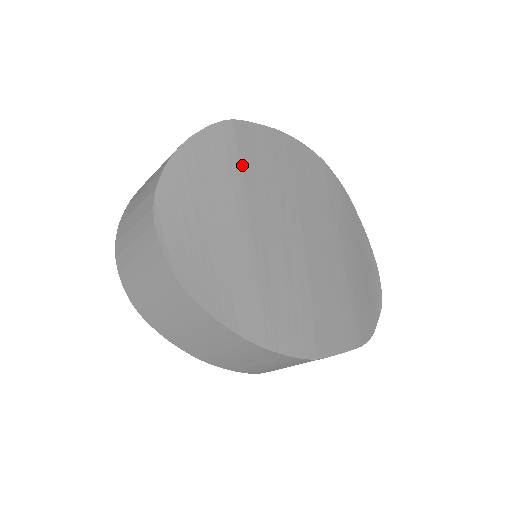
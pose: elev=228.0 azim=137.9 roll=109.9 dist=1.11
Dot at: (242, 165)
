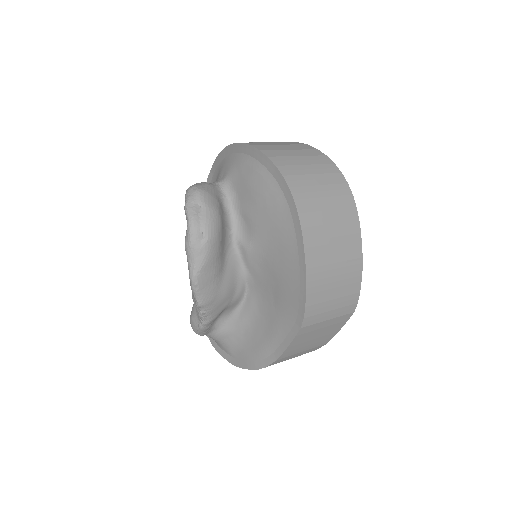
Dot at: occluded
